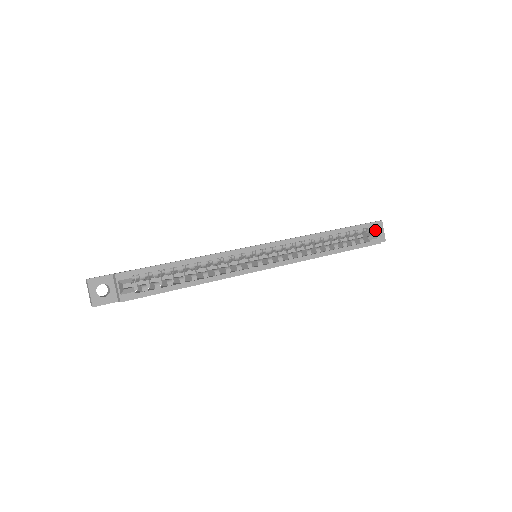
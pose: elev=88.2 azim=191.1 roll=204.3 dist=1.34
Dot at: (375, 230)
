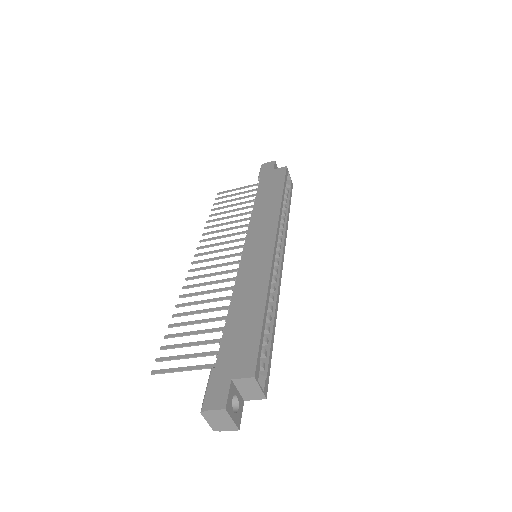
Dot at: (288, 174)
